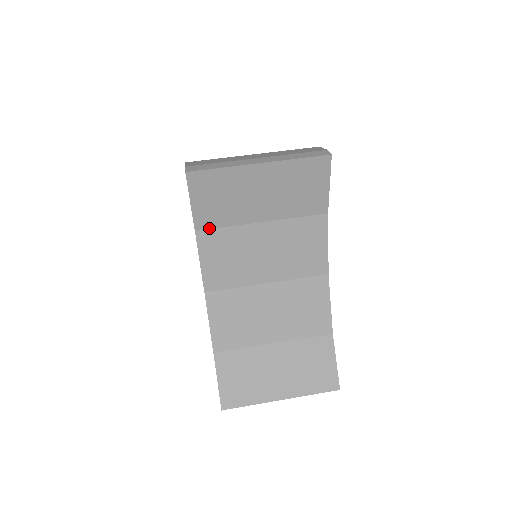
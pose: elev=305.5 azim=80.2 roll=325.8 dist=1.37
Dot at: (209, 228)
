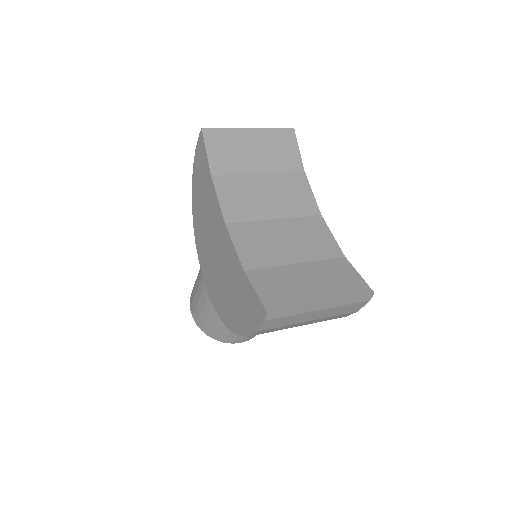
Dot at: (221, 174)
